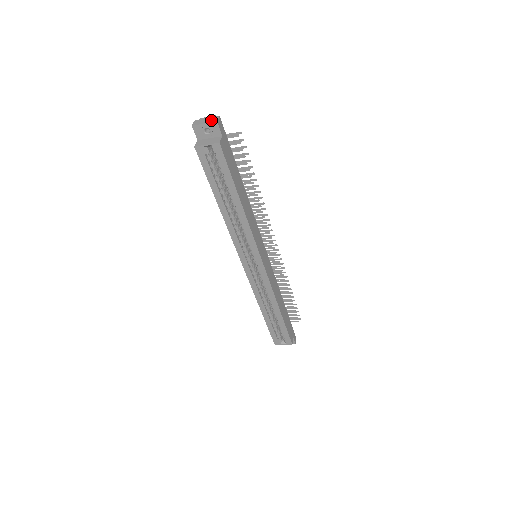
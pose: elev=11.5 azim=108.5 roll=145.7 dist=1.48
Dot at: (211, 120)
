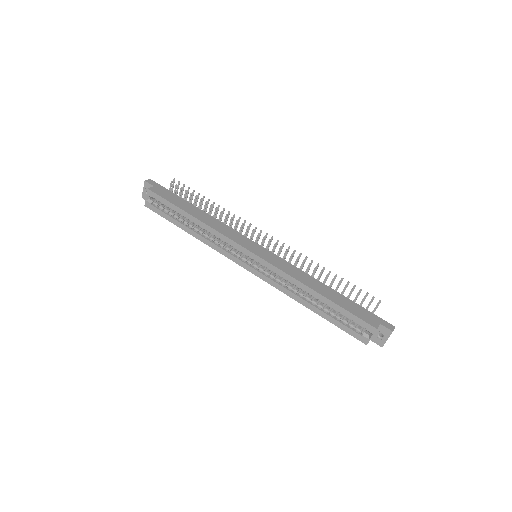
Dot at: (146, 184)
